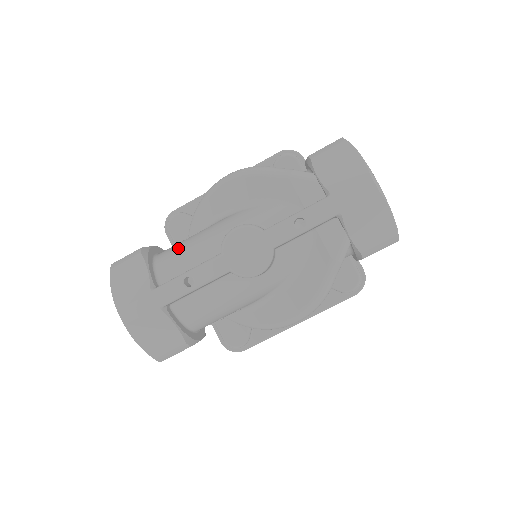
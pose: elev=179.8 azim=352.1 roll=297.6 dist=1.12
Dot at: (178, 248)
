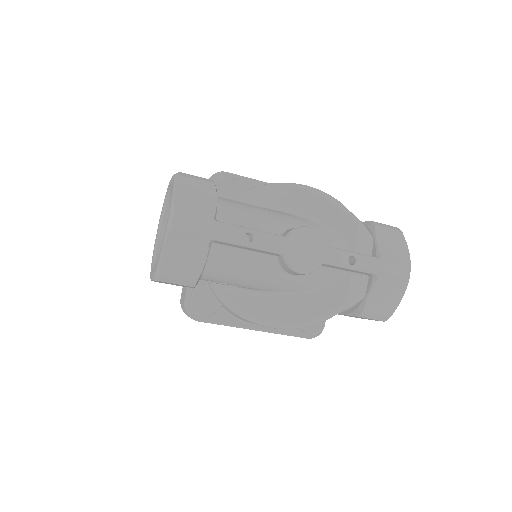
Dot at: (241, 205)
